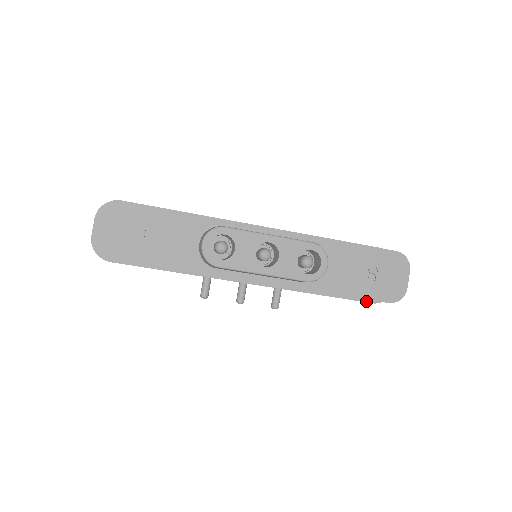
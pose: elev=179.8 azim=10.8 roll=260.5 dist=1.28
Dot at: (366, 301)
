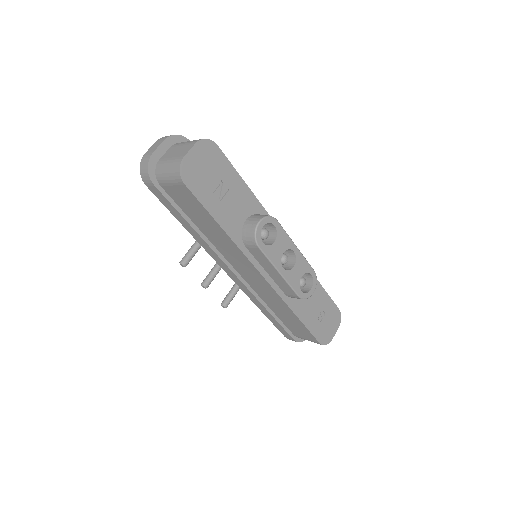
Dot at: (291, 336)
